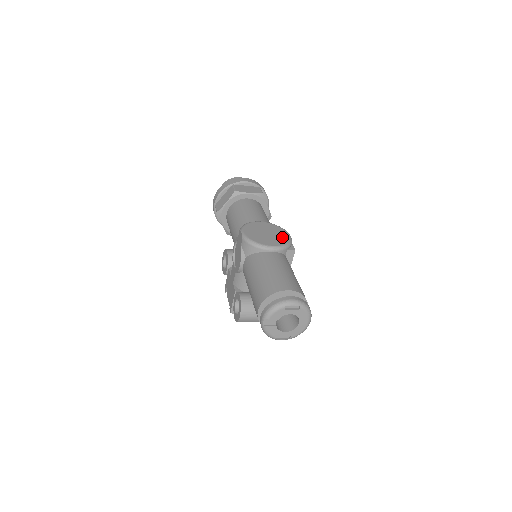
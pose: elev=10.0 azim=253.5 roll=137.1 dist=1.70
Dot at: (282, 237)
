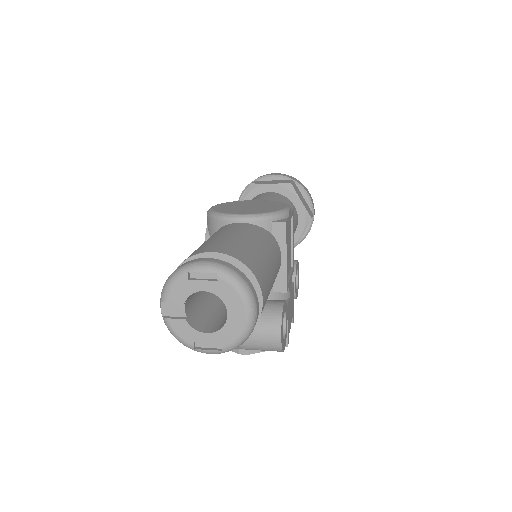
Dot at: (271, 208)
